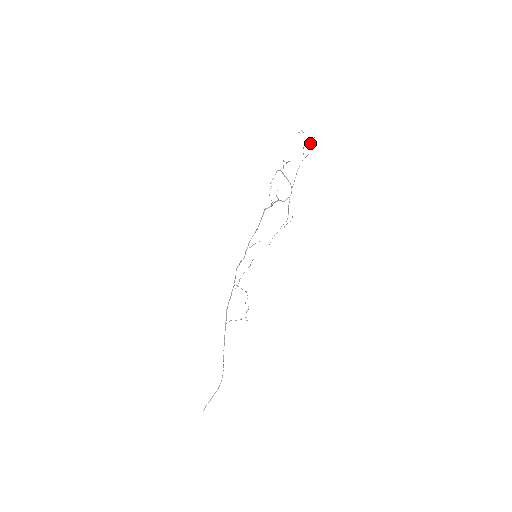
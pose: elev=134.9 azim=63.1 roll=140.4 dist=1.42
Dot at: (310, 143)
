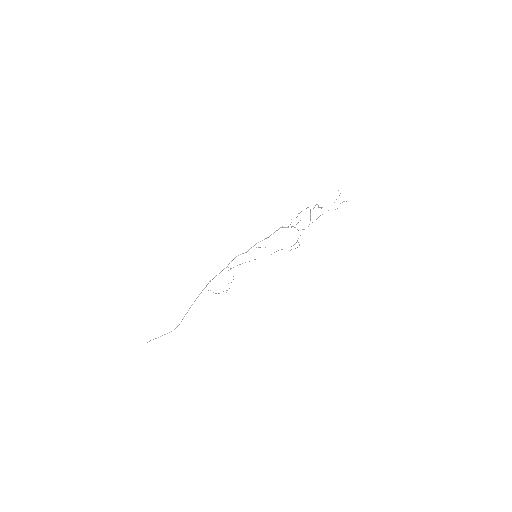
Dot at: occluded
